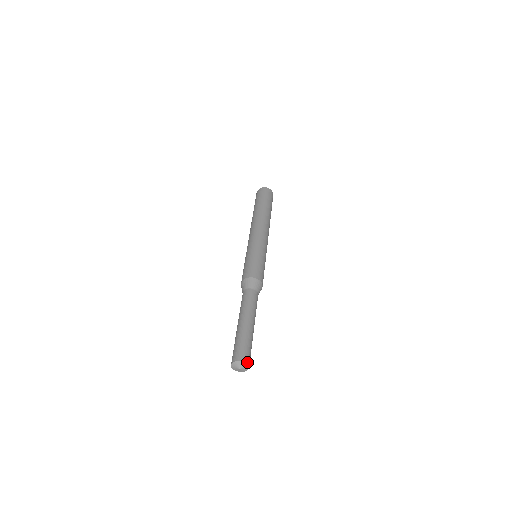
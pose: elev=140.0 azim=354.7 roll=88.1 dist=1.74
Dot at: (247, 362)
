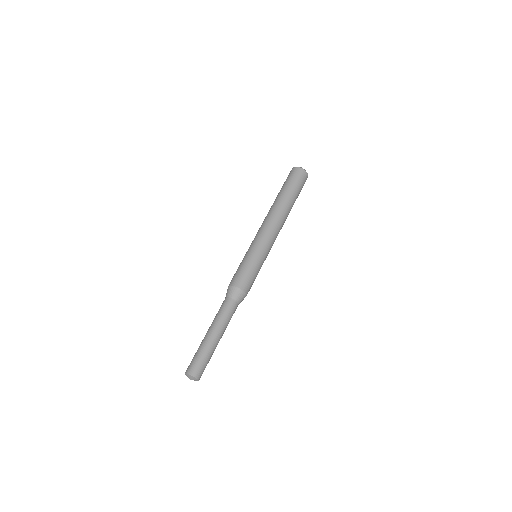
Dot at: (198, 378)
